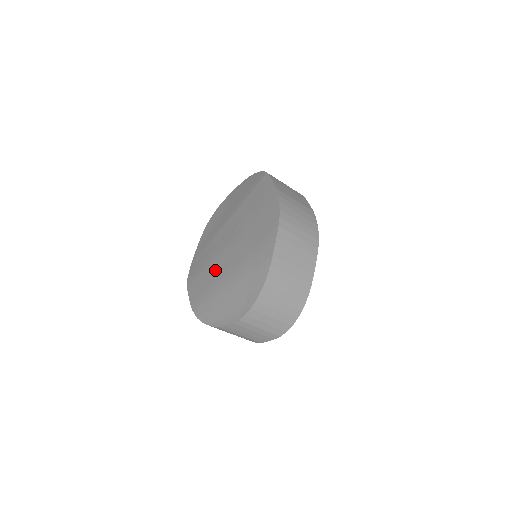
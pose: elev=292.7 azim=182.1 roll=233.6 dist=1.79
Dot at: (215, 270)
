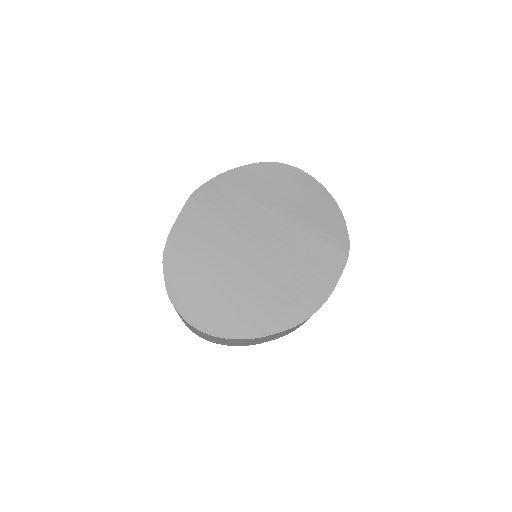
Dot at: (223, 244)
